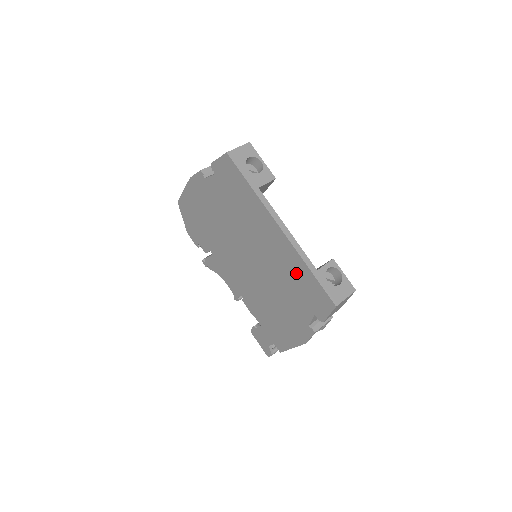
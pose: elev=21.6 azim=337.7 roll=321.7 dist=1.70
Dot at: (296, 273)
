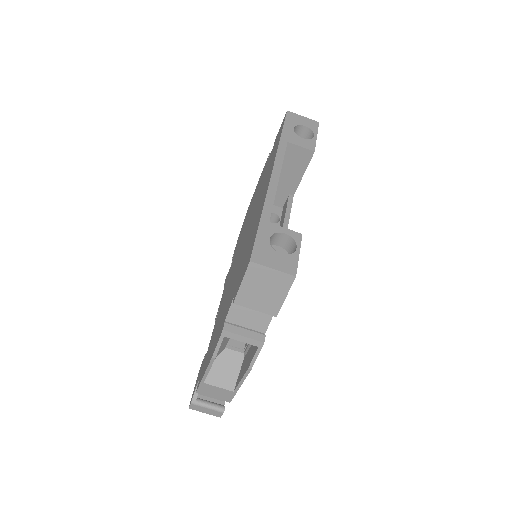
Dot at: (253, 232)
